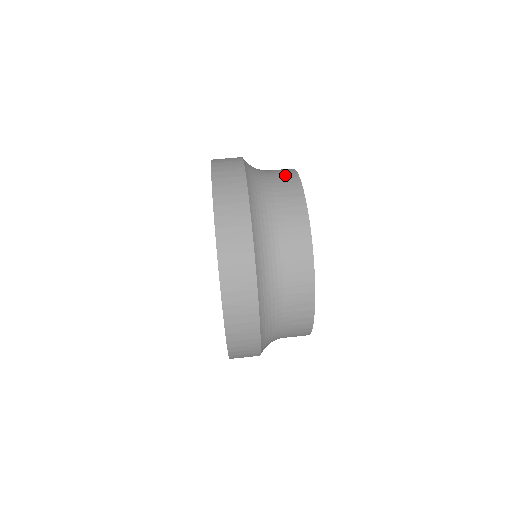
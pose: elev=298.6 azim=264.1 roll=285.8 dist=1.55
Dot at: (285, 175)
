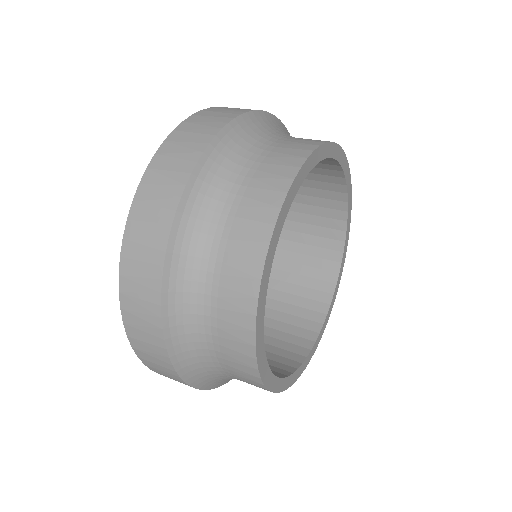
Dot at: occluded
